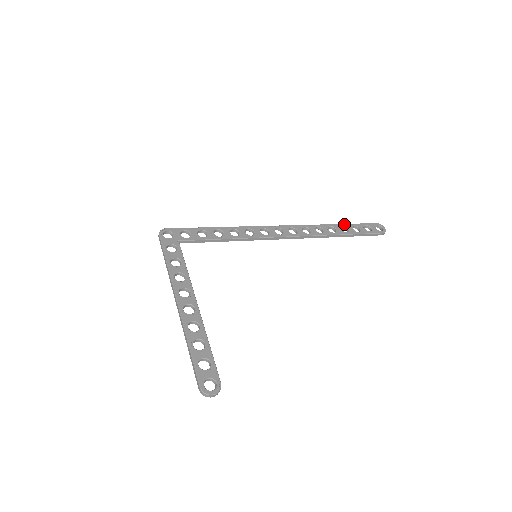
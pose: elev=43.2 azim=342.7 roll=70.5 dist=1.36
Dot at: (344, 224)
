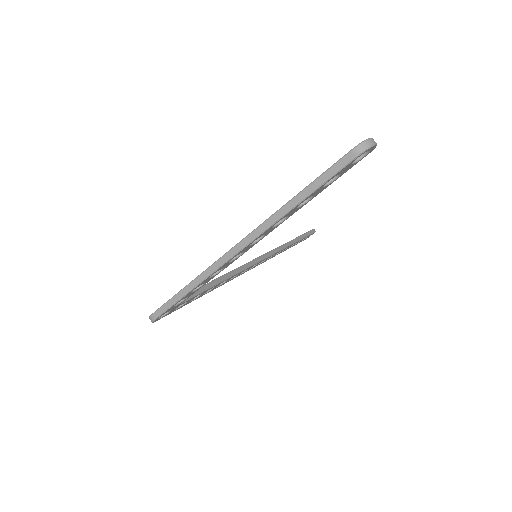
Dot at: occluded
